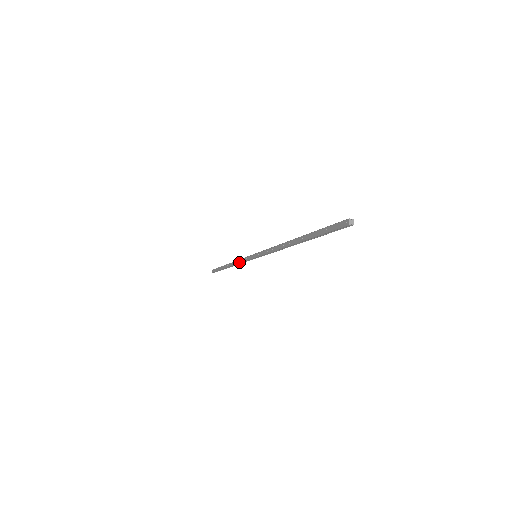
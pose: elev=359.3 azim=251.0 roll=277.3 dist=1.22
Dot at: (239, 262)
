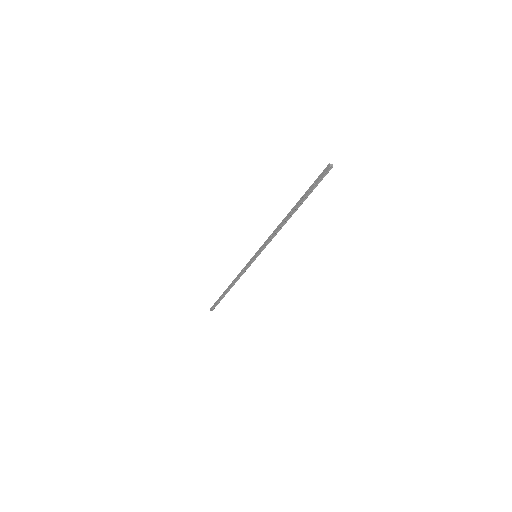
Dot at: (240, 274)
